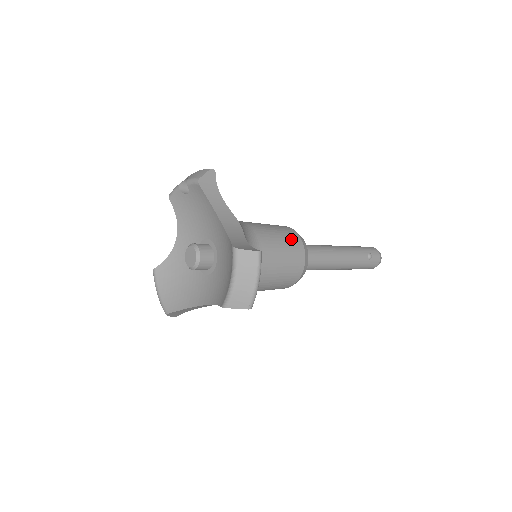
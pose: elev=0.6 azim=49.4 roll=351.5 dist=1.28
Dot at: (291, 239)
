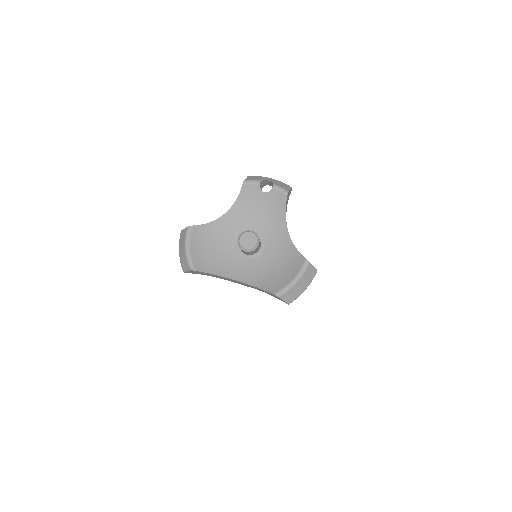
Dot at: occluded
